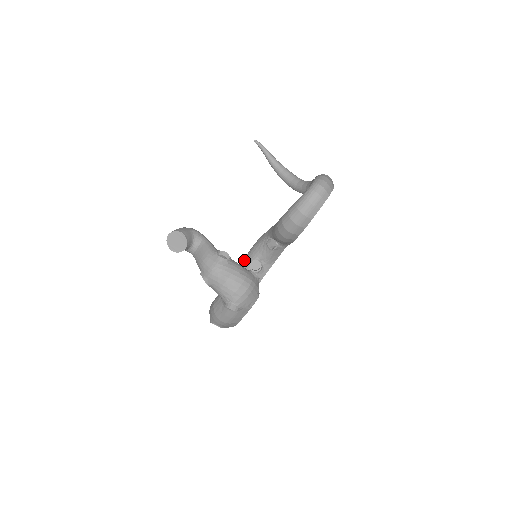
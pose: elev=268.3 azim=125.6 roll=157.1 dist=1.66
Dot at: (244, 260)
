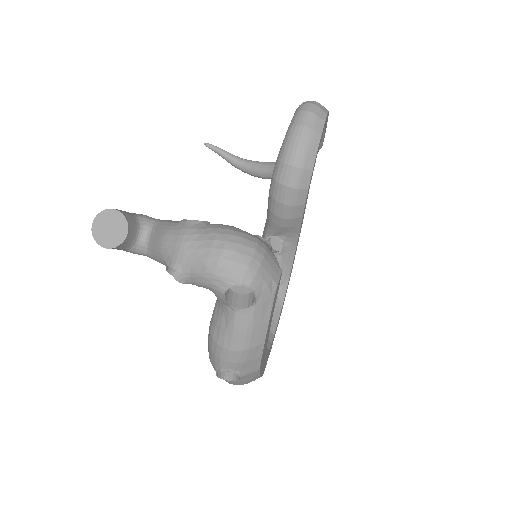
Dot at: occluded
